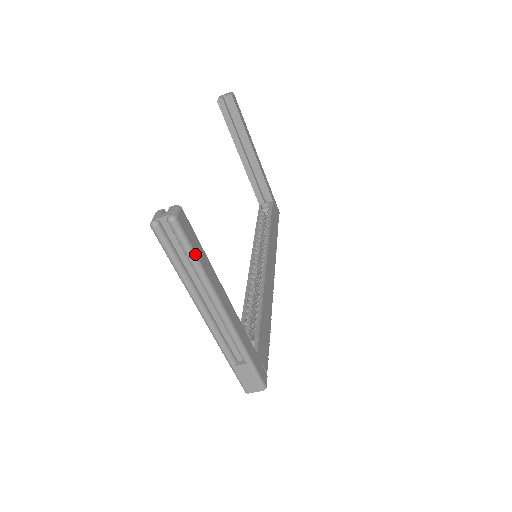
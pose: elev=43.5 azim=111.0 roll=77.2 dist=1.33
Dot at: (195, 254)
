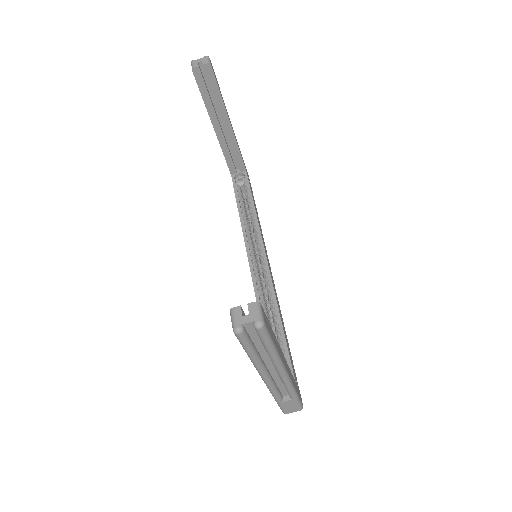
Dot at: (273, 344)
